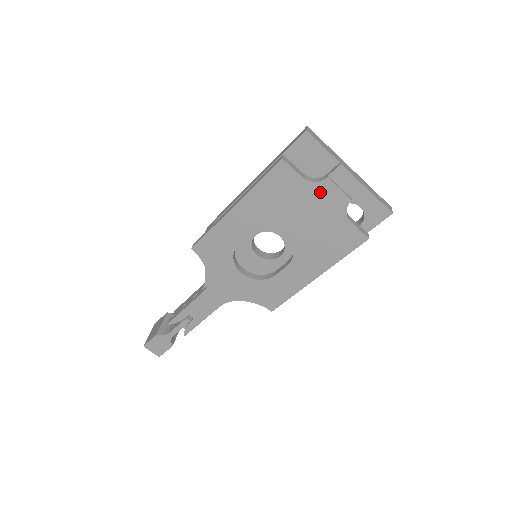
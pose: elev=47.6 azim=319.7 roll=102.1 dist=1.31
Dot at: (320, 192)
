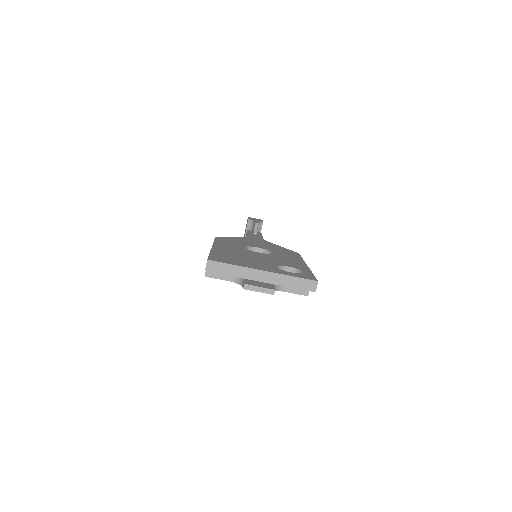
Dot at: occluded
